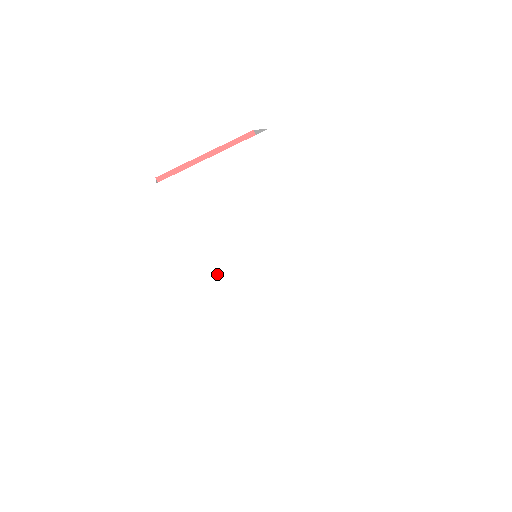
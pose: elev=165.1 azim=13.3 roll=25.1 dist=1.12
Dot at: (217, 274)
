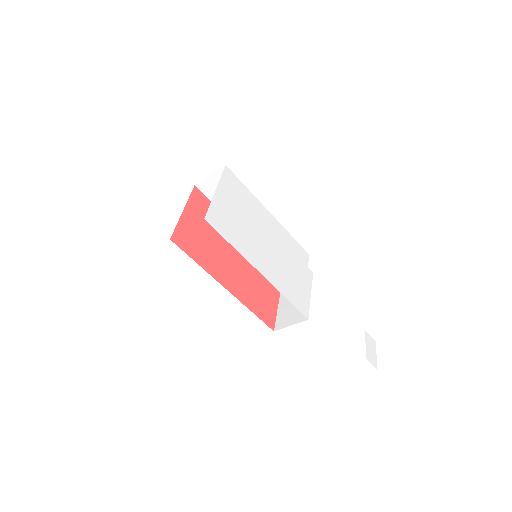
Dot at: (261, 266)
